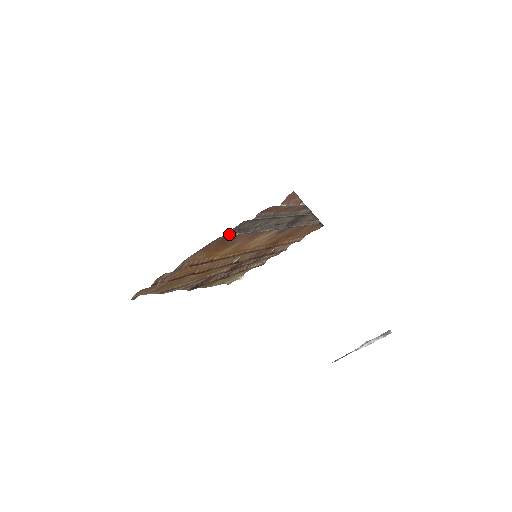
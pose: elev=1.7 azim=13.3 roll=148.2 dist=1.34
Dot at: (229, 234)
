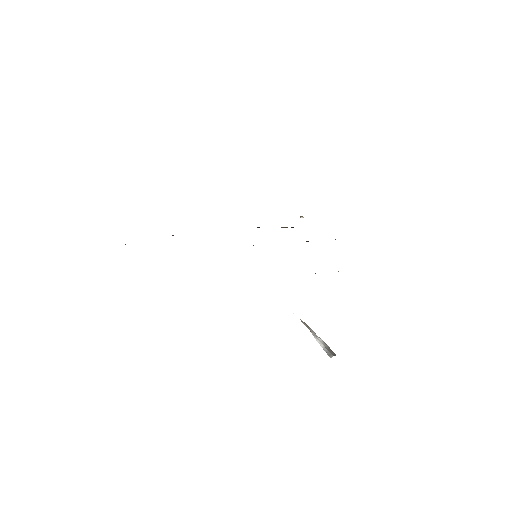
Dot at: occluded
